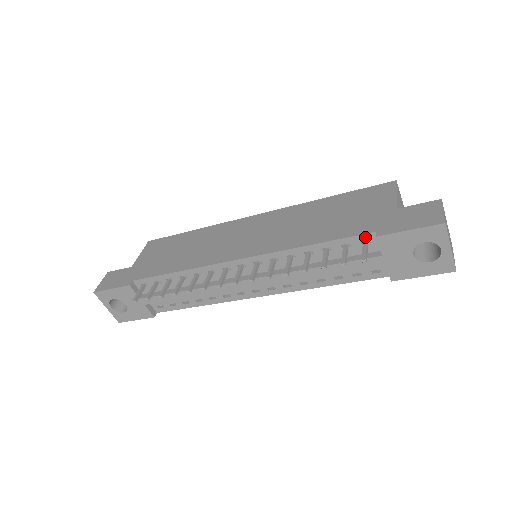
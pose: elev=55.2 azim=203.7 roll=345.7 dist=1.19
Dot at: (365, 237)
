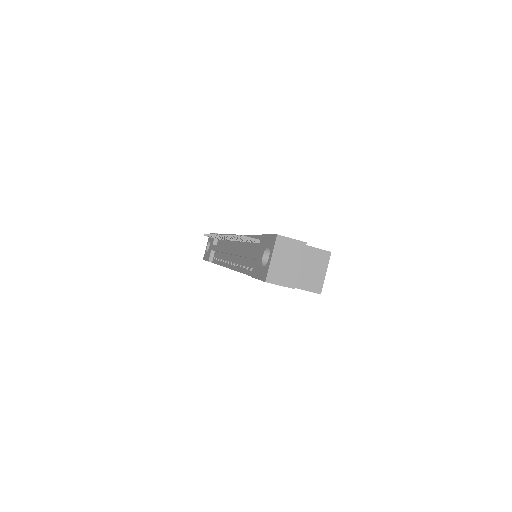
Dot at: occluded
